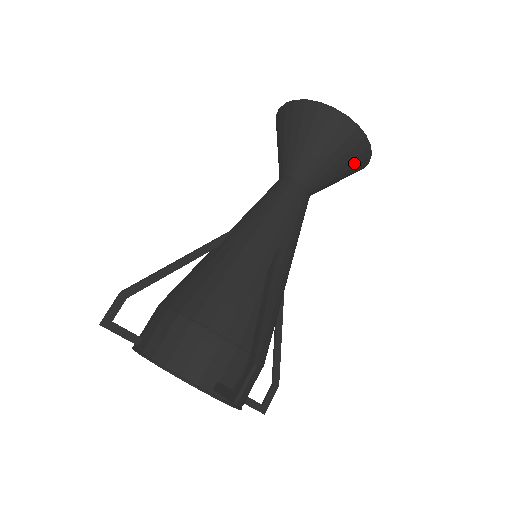
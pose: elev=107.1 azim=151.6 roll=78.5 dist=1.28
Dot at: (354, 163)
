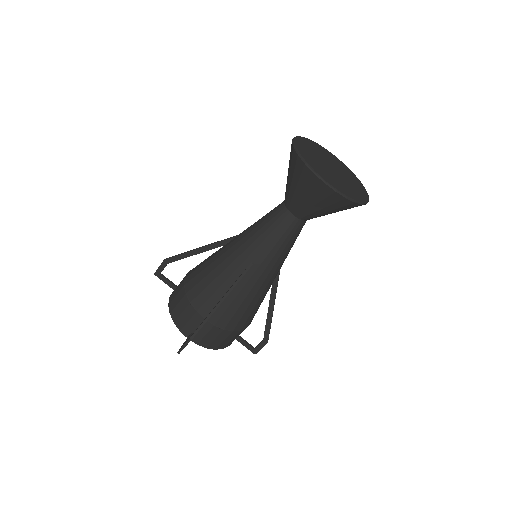
Dot at: (336, 206)
